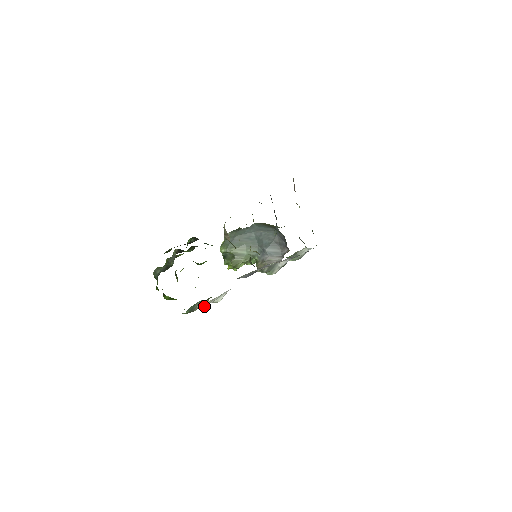
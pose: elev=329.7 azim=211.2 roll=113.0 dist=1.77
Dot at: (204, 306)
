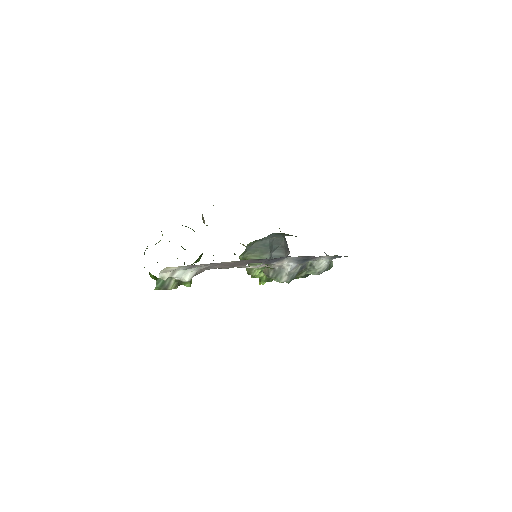
Dot at: (166, 279)
